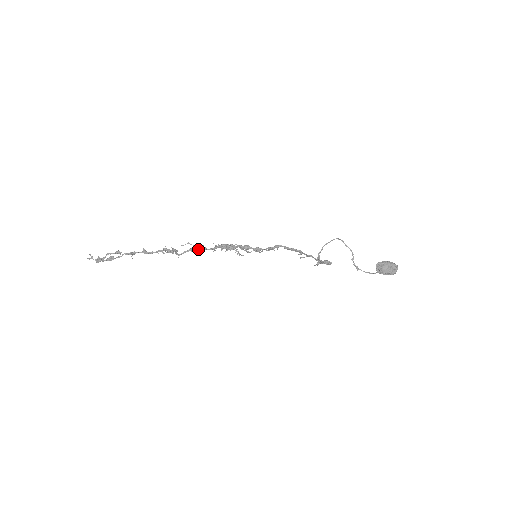
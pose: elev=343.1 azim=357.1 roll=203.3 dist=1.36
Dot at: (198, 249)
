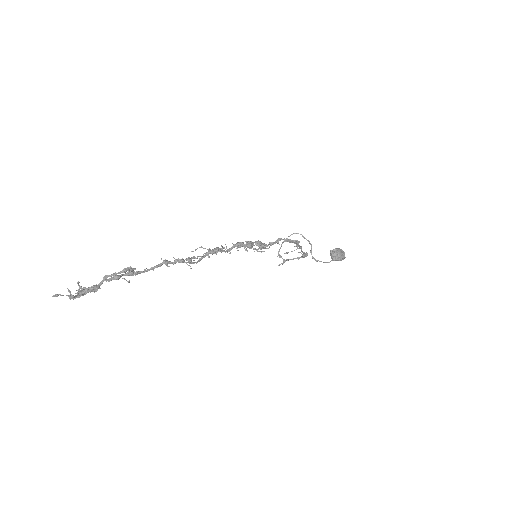
Dot at: occluded
